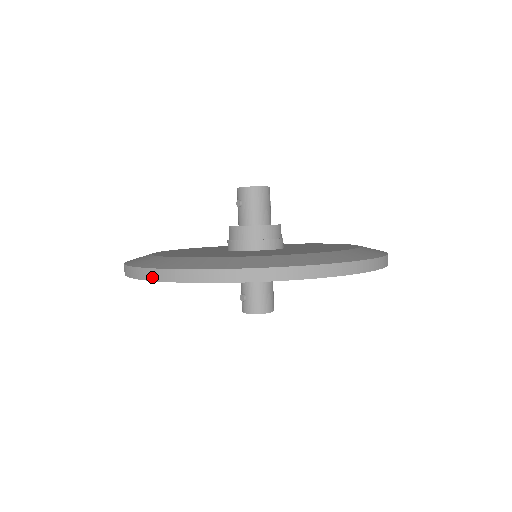
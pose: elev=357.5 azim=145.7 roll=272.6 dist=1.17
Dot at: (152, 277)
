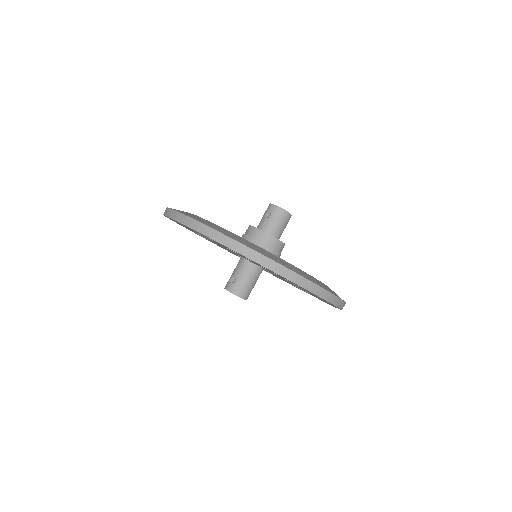
Dot at: (212, 235)
